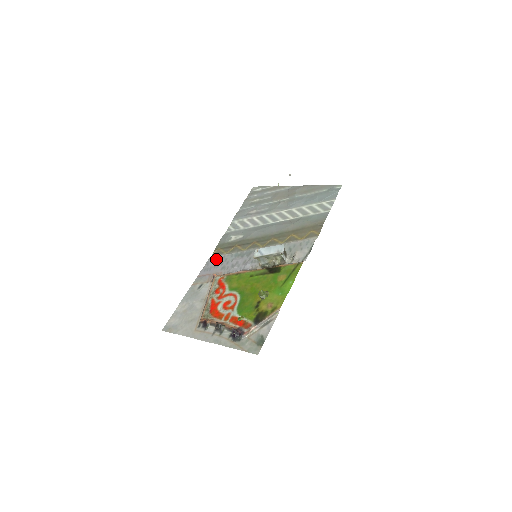
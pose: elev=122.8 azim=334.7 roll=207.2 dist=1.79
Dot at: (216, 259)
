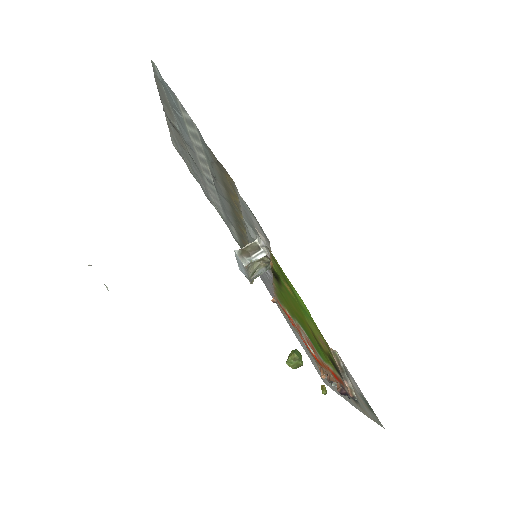
Dot at: occluded
